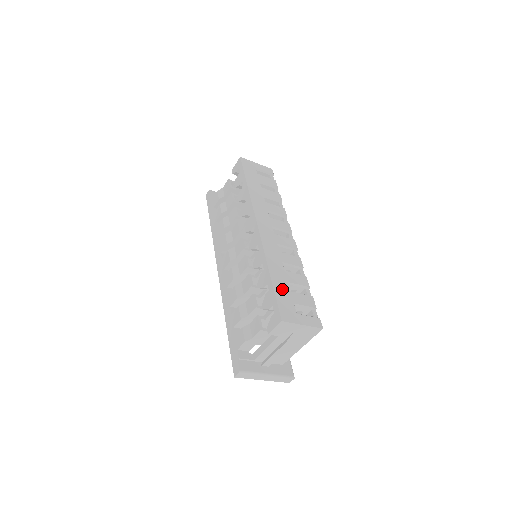
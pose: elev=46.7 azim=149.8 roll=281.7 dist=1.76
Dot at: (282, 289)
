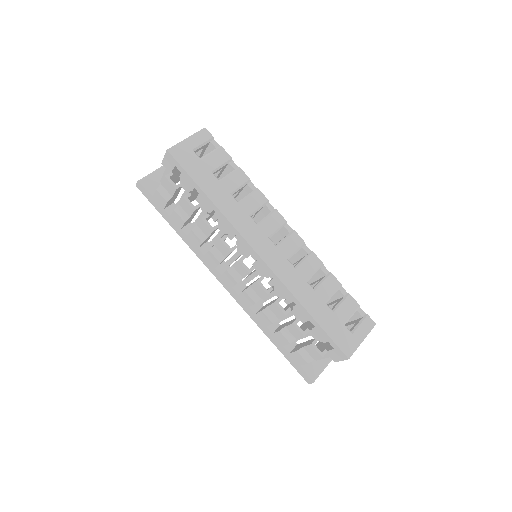
Dot at: (327, 319)
